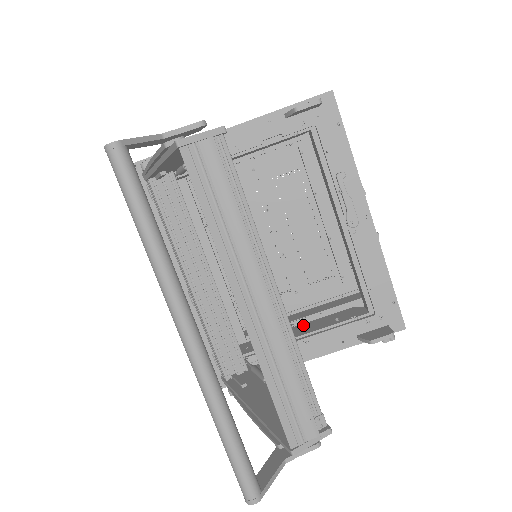
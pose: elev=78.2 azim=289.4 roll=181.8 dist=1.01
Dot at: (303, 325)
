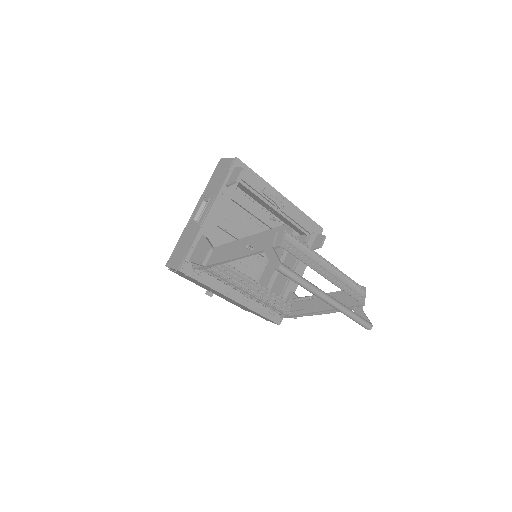
Dot at: occluded
